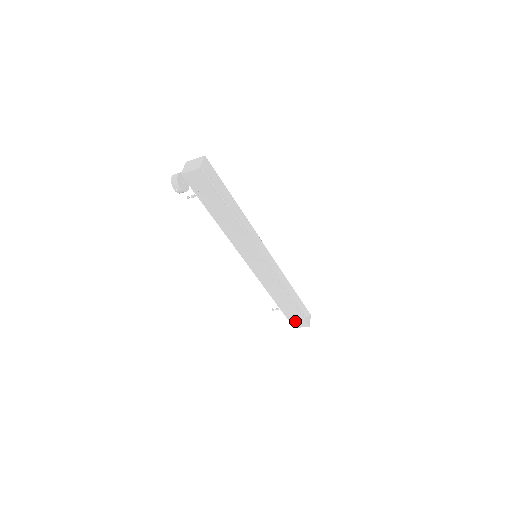
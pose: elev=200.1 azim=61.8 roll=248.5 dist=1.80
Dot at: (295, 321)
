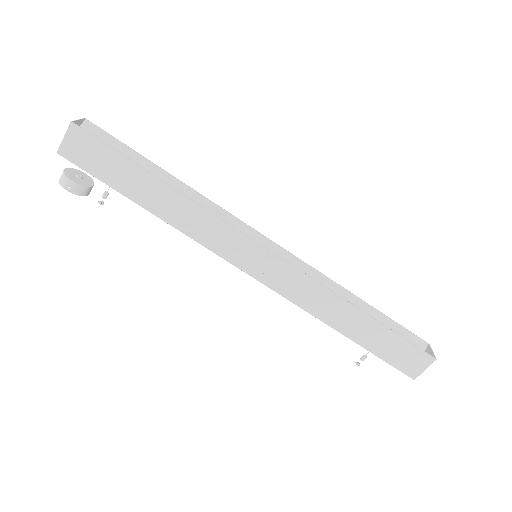
Dot at: (404, 361)
